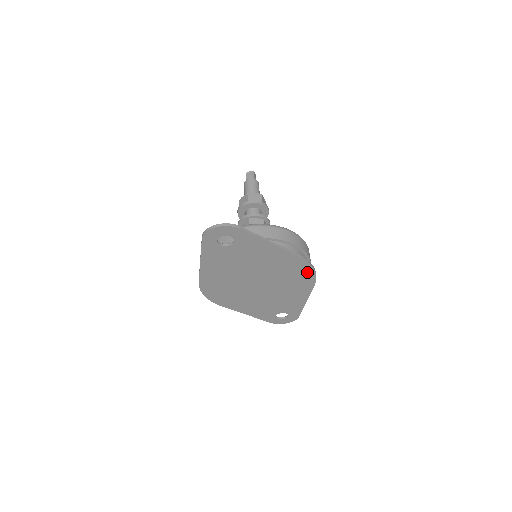
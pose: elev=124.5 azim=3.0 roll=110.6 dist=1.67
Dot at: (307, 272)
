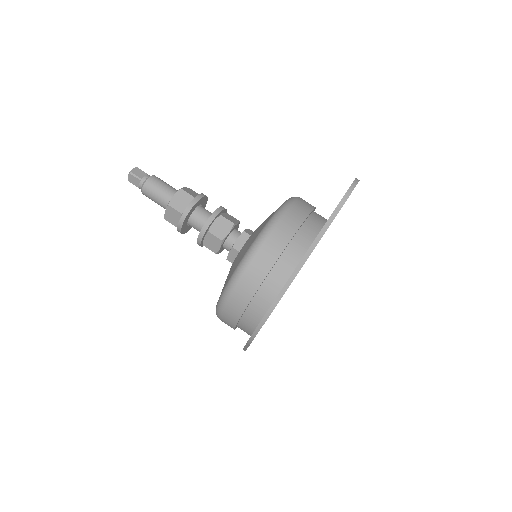
Dot at: occluded
